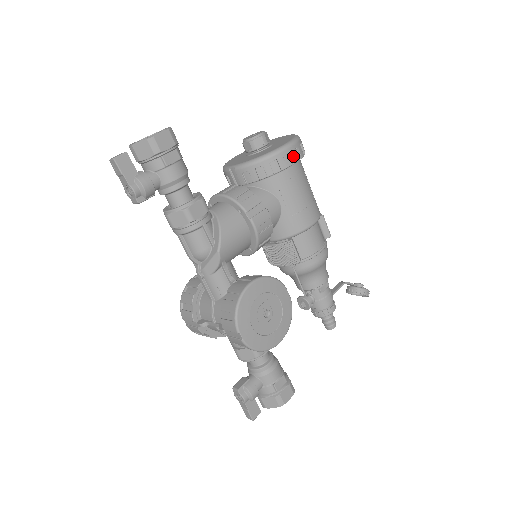
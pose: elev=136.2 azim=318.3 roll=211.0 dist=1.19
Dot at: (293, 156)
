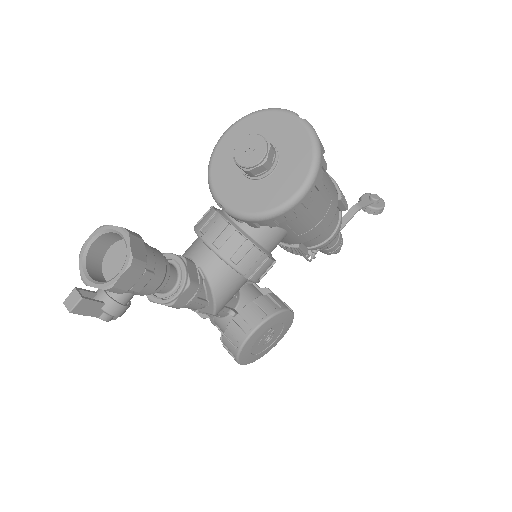
Dot at: (307, 202)
